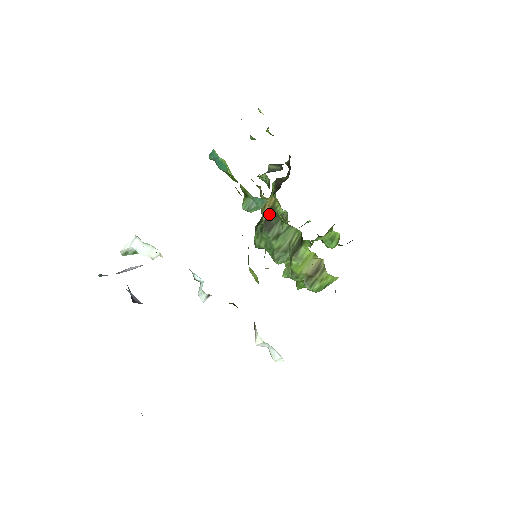
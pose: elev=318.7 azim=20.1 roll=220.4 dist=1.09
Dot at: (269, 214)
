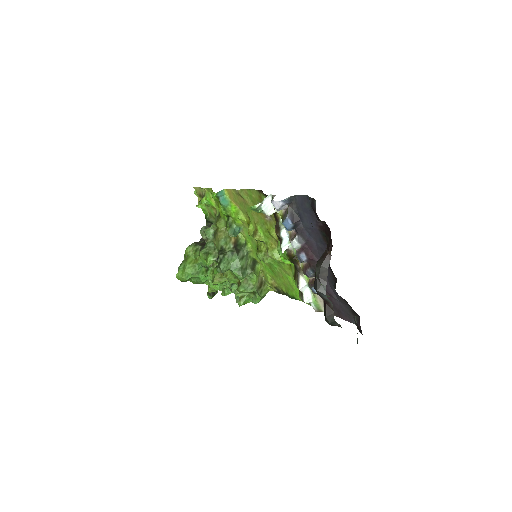
Dot at: (235, 244)
